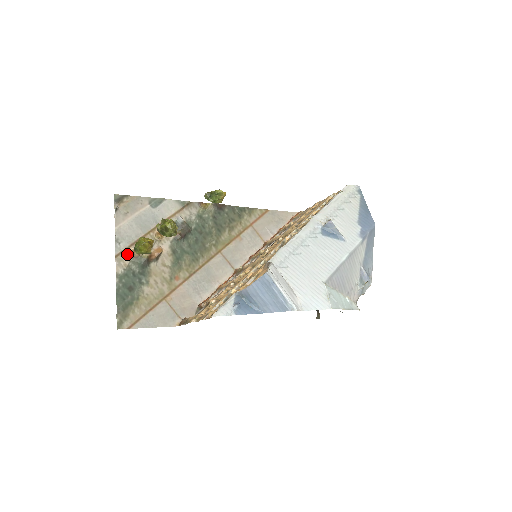
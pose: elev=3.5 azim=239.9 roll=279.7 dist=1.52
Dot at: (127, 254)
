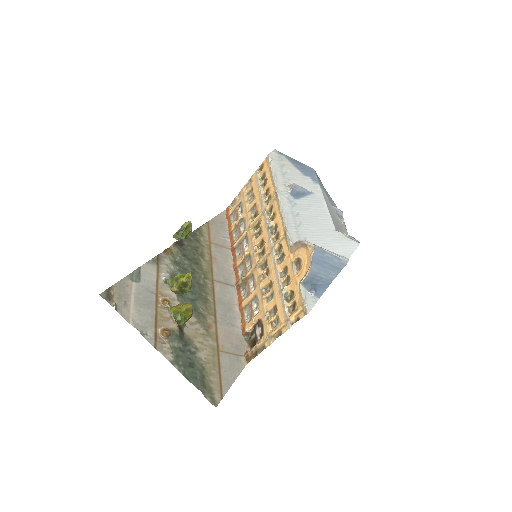
Dot at: (160, 338)
